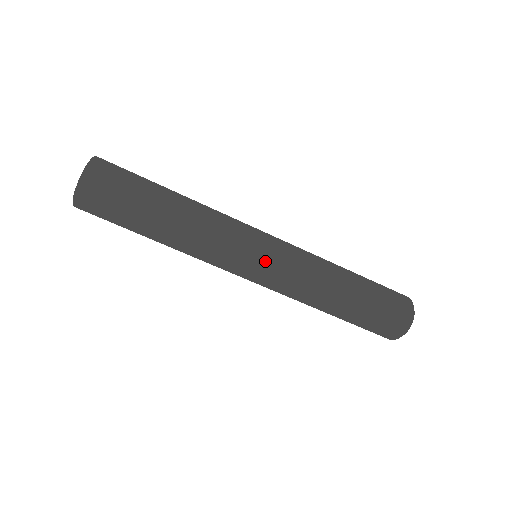
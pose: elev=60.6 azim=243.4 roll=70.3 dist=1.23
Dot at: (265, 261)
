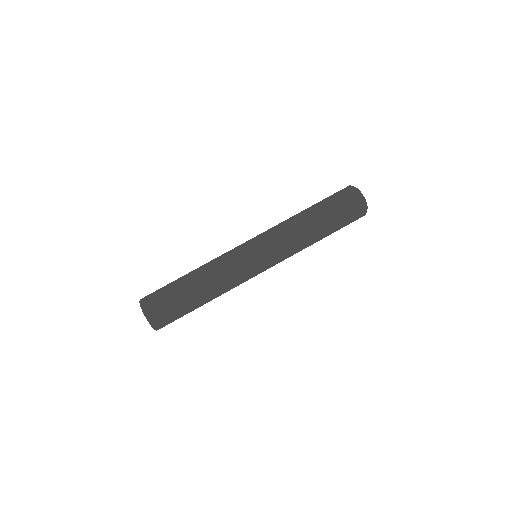
Dot at: (258, 250)
